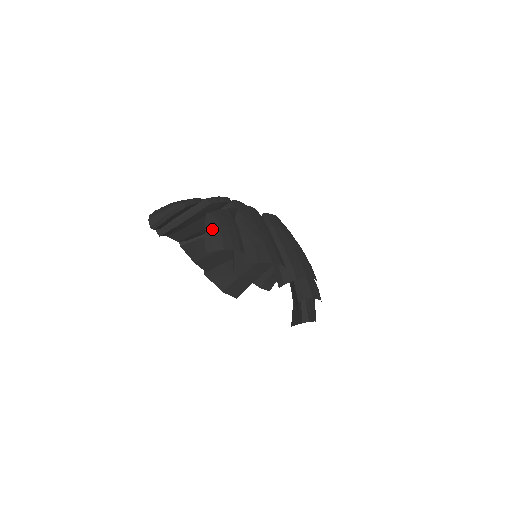
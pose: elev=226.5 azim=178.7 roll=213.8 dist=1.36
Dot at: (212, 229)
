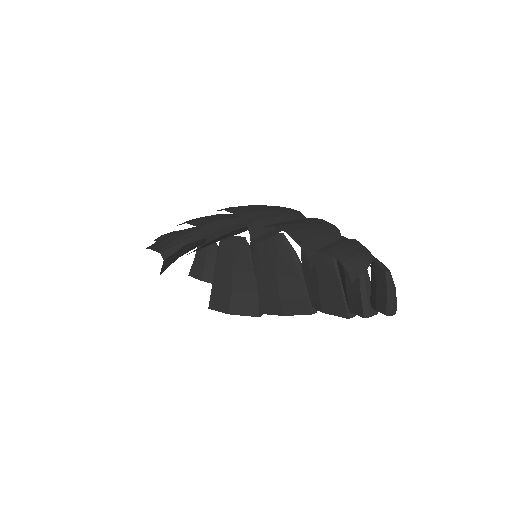
Dot at: occluded
